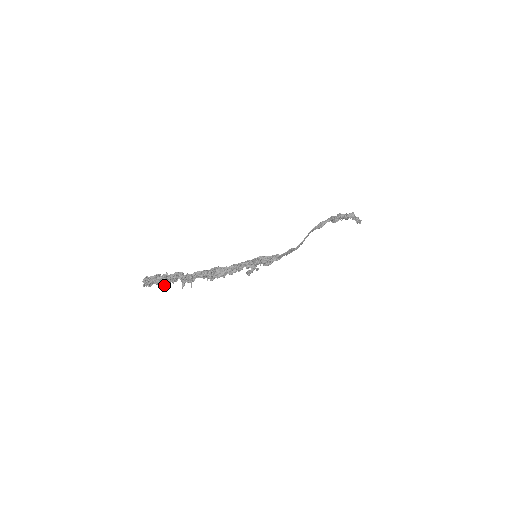
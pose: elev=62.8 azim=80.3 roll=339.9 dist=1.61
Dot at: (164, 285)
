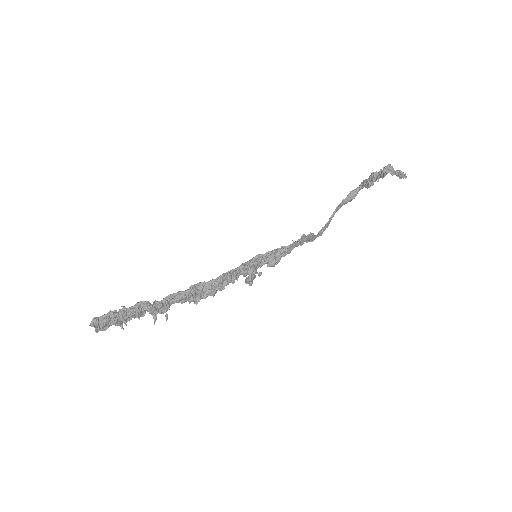
Dot at: (126, 324)
